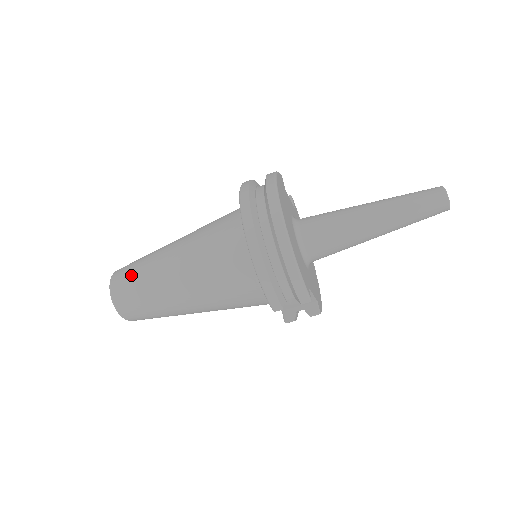
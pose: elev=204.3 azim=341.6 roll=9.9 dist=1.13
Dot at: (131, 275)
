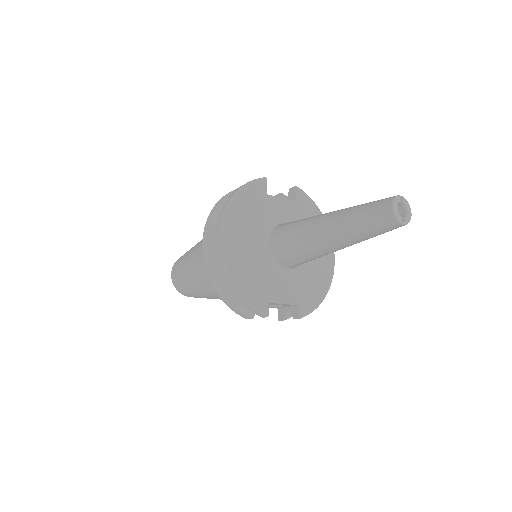
Dot at: (178, 268)
